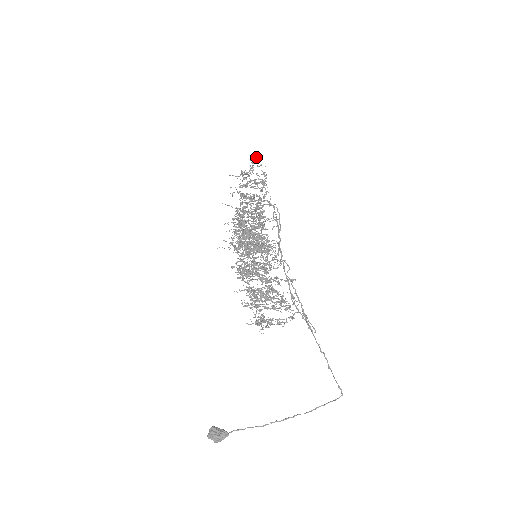
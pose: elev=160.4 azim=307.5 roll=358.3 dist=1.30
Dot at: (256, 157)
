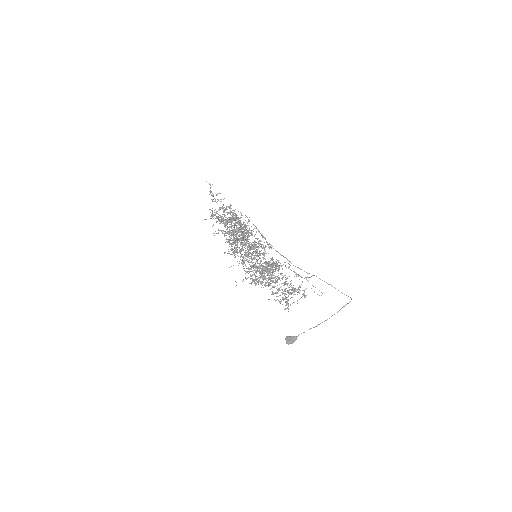
Dot at: (210, 187)
